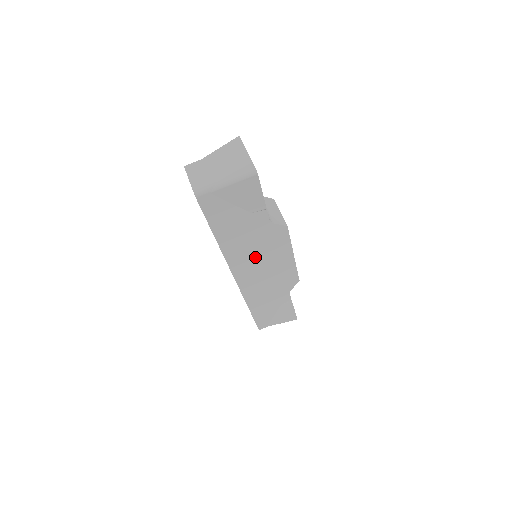
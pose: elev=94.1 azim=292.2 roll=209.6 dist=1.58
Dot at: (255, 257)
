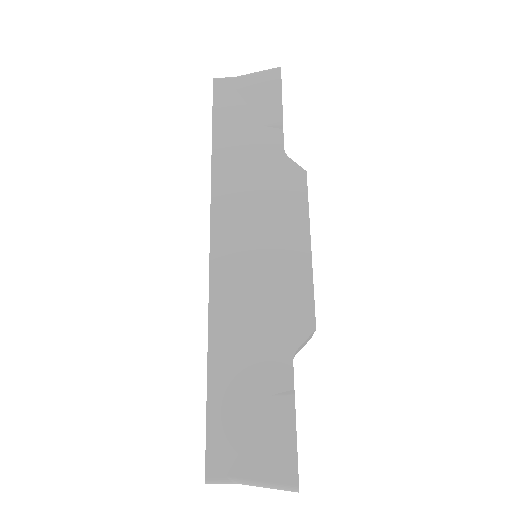
Dot at: occluded
